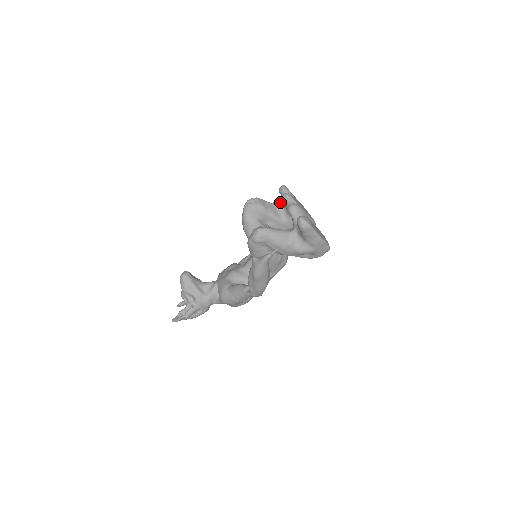
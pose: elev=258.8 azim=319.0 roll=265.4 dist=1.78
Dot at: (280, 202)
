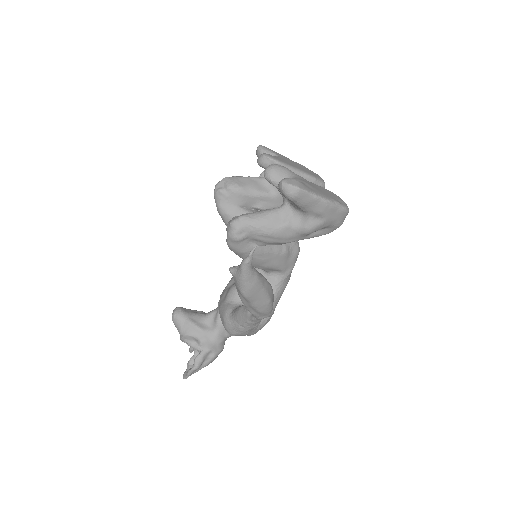
Dot at: occluded
